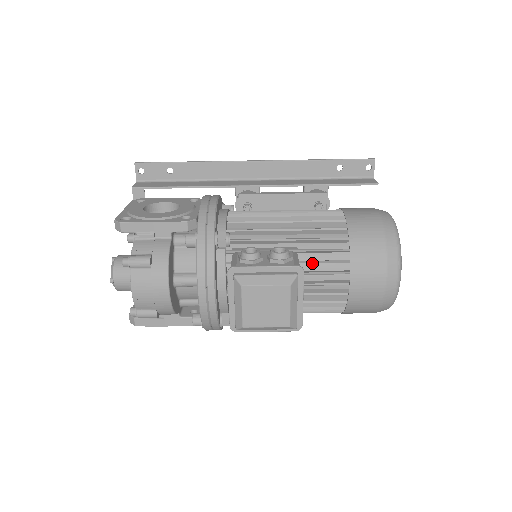
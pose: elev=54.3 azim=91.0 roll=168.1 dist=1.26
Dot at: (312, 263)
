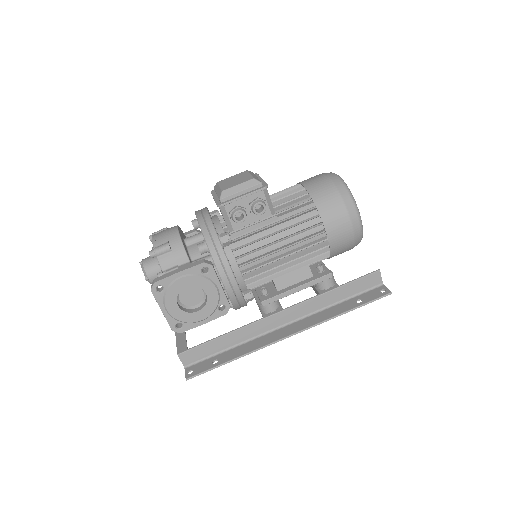
Dot at: occluded
